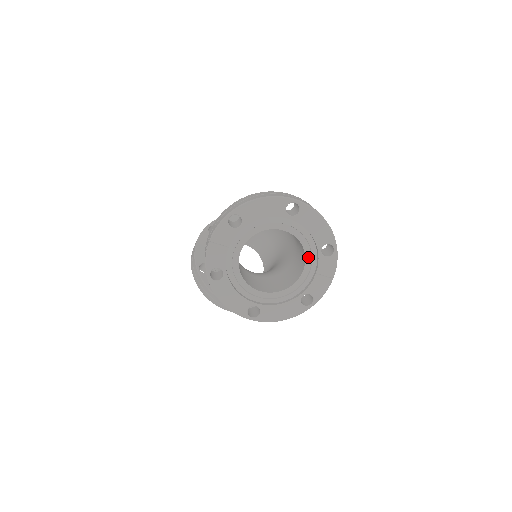
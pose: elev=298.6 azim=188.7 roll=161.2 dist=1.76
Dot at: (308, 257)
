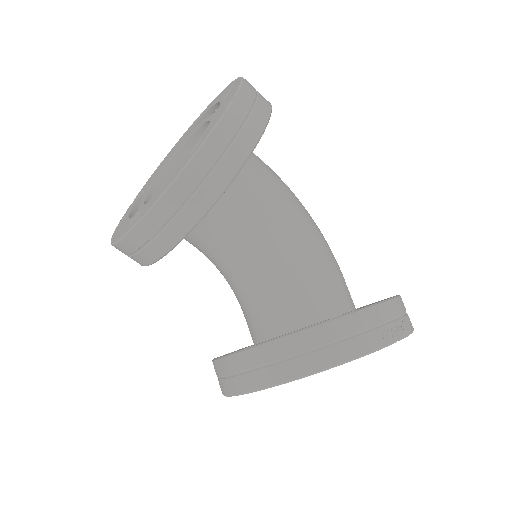
Dot at: occluded
